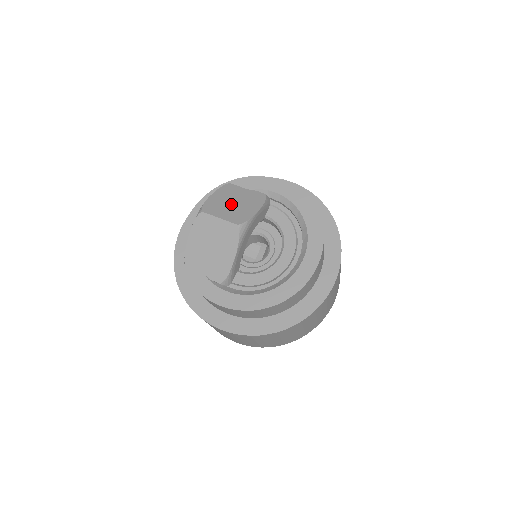
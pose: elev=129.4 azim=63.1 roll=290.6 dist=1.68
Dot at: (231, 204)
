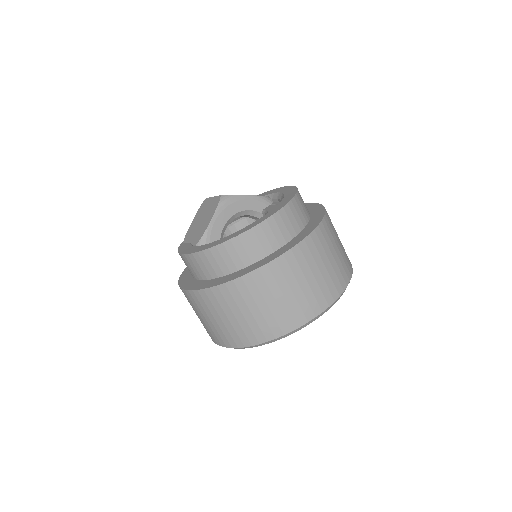
Dot at: occluded
